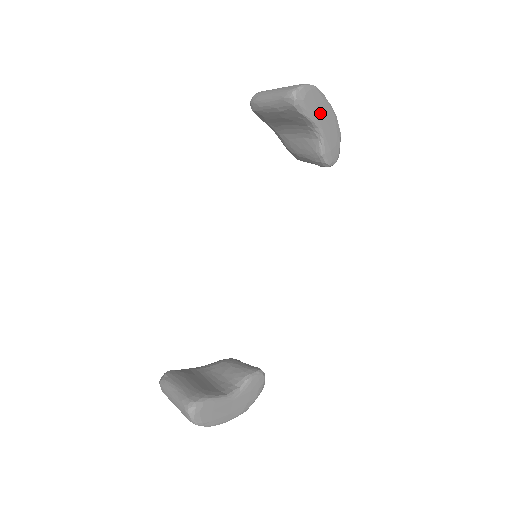
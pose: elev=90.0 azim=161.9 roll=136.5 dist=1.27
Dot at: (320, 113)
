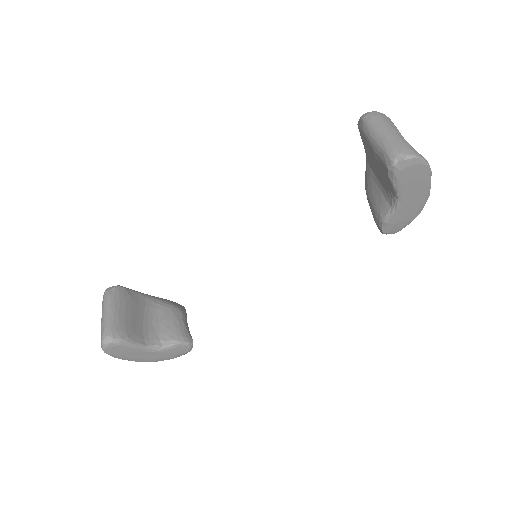
Dot at: (411, 189)
